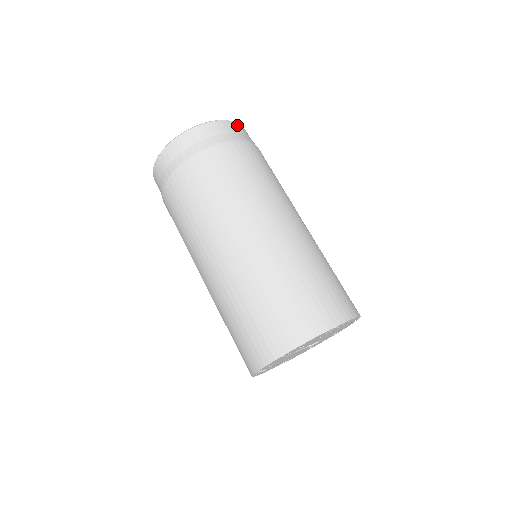
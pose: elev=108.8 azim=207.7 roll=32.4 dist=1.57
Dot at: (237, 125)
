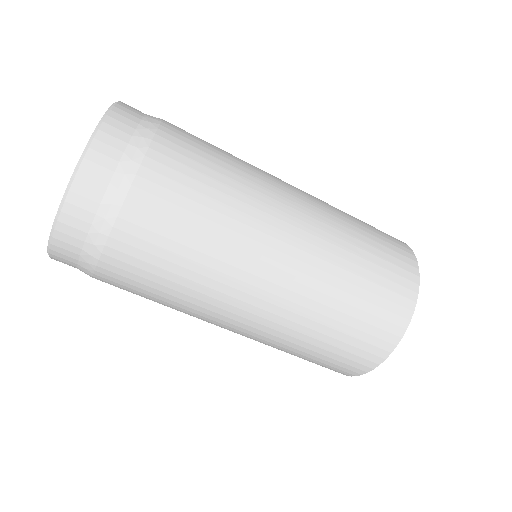
Dot at: (106, 132)
